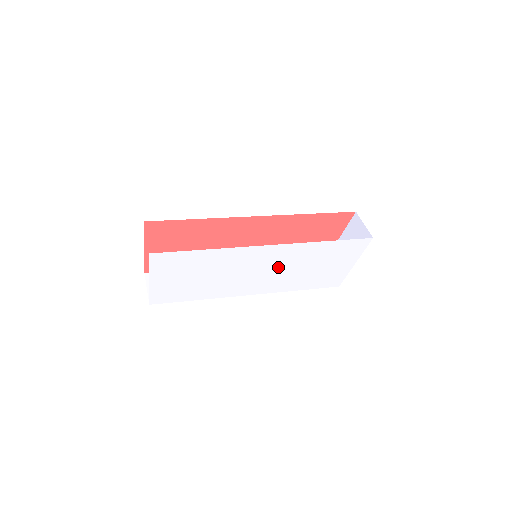
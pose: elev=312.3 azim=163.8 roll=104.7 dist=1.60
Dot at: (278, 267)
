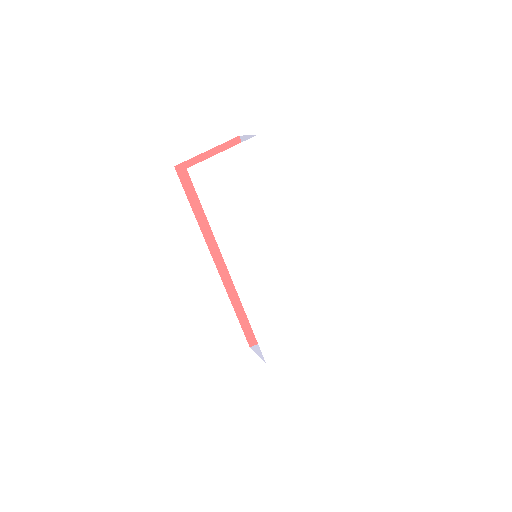
Dot at: (273, 274)
